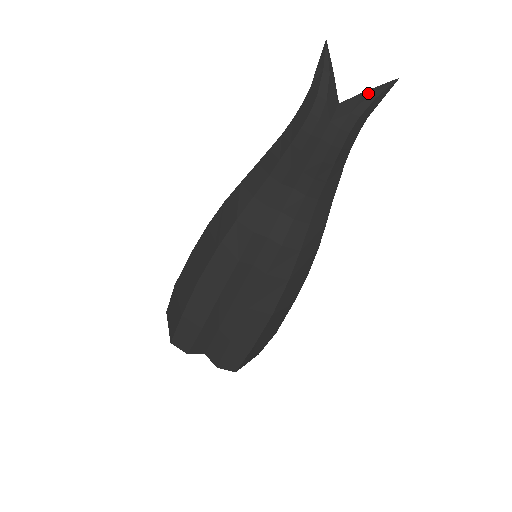
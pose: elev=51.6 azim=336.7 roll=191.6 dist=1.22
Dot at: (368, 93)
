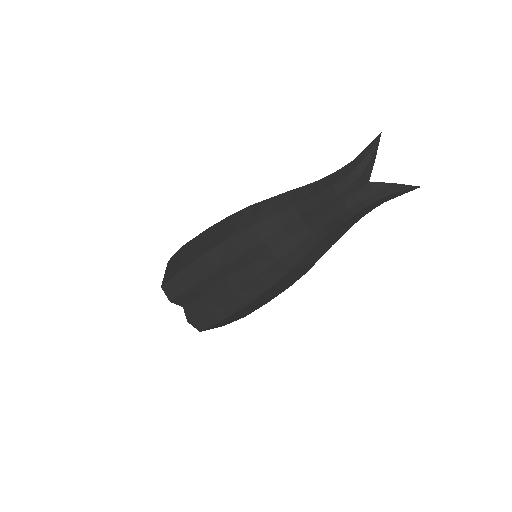
Dot at: (393, 186)
